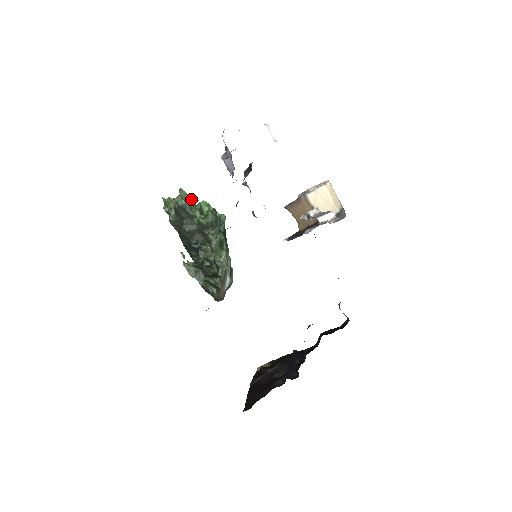
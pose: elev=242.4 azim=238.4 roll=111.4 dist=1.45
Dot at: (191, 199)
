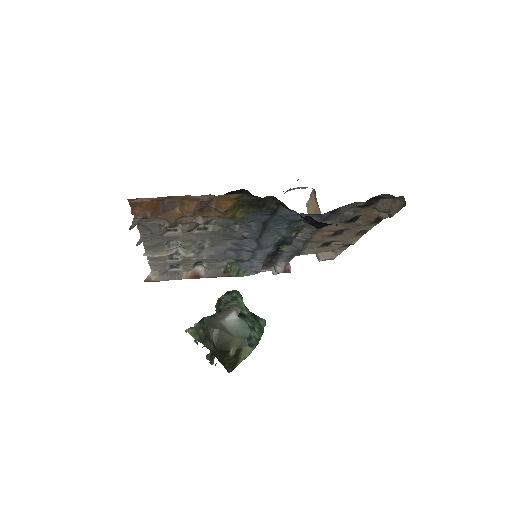
Dot at: occluded
